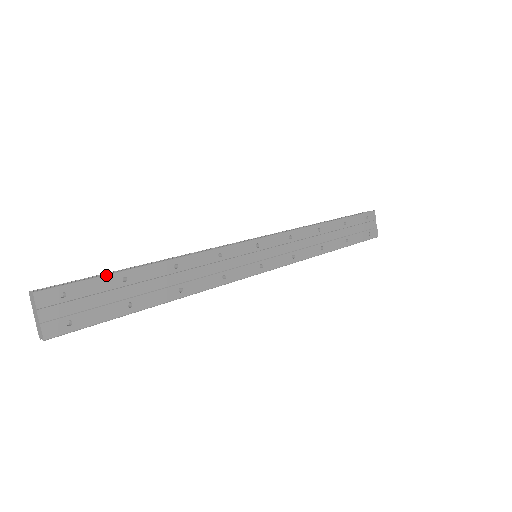
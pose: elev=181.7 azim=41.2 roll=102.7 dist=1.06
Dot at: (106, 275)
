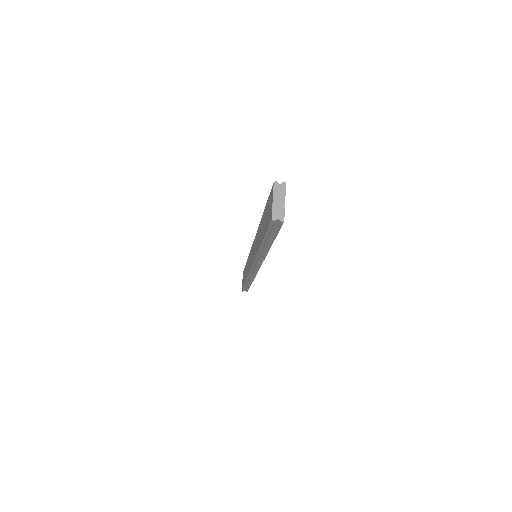
Dot at: occluded
